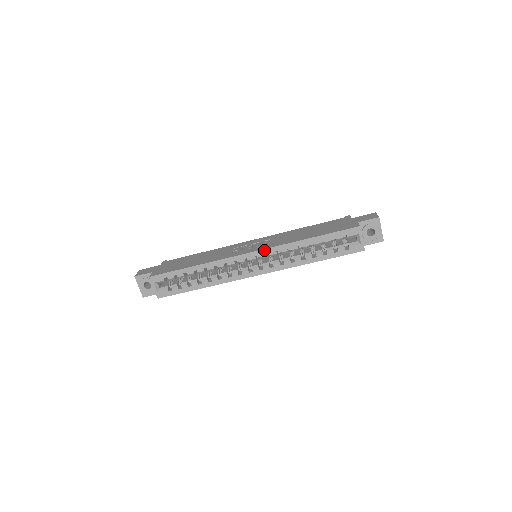
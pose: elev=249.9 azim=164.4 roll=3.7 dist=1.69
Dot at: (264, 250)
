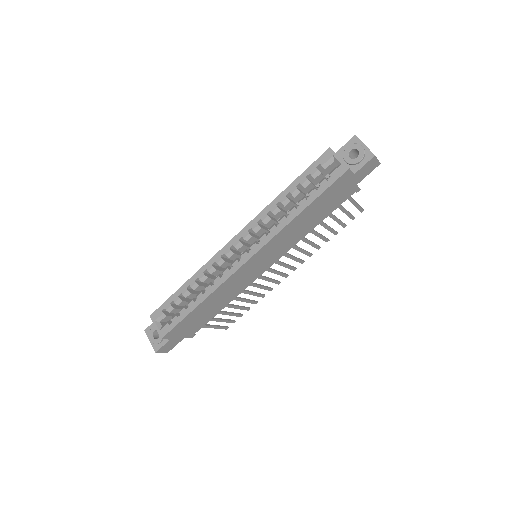
Dot at: (245, 228)
